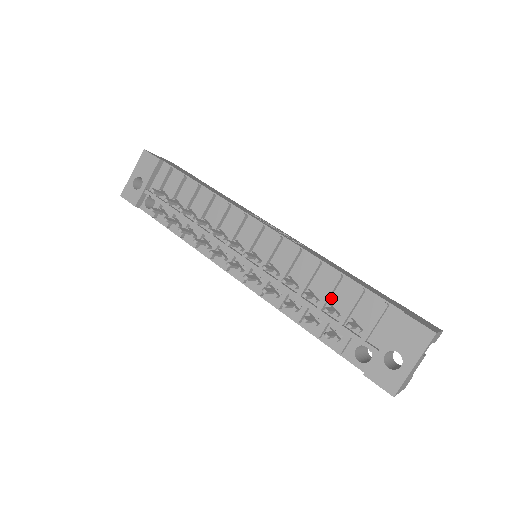
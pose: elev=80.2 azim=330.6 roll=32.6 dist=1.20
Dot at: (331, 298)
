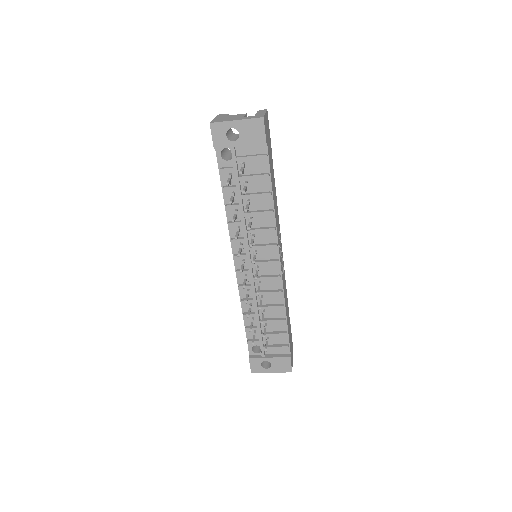
Dot at: (270, 321)
